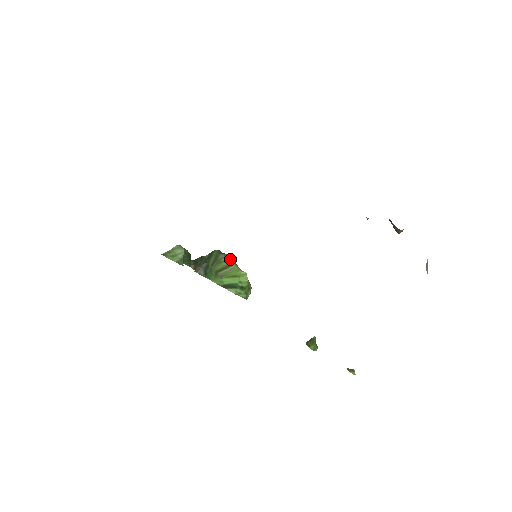
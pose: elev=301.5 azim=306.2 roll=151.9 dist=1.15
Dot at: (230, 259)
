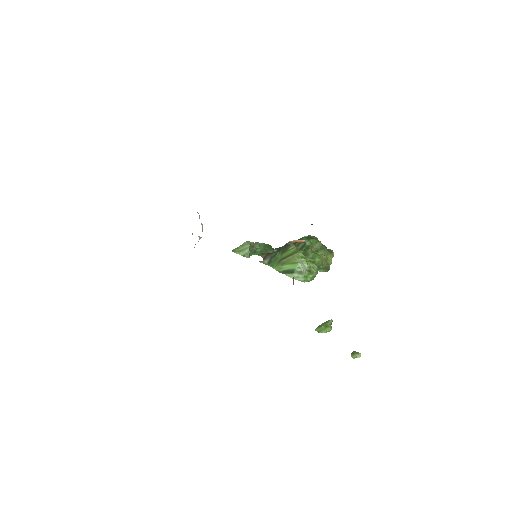
Dot at: (297, 247)
